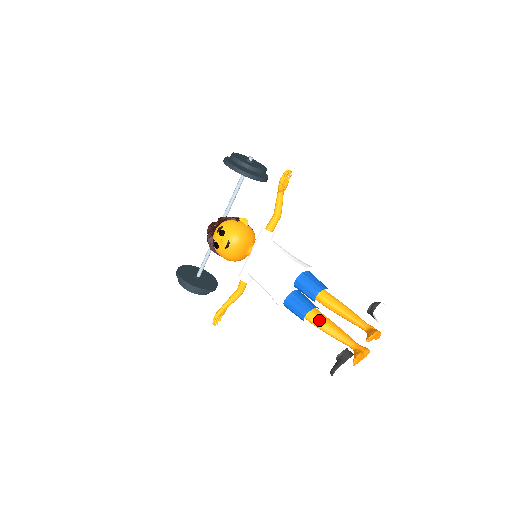
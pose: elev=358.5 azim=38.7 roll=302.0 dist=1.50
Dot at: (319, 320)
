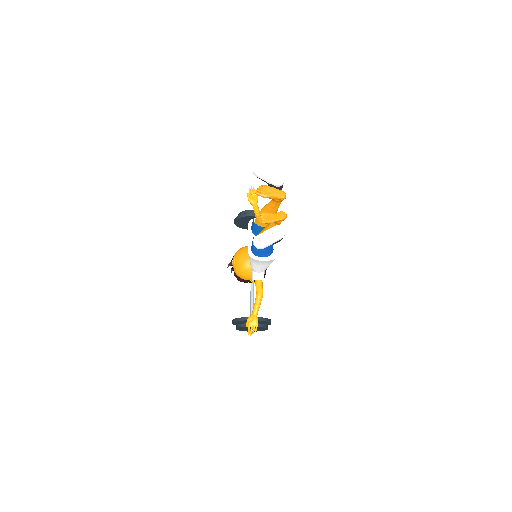
Dot at: occluded
